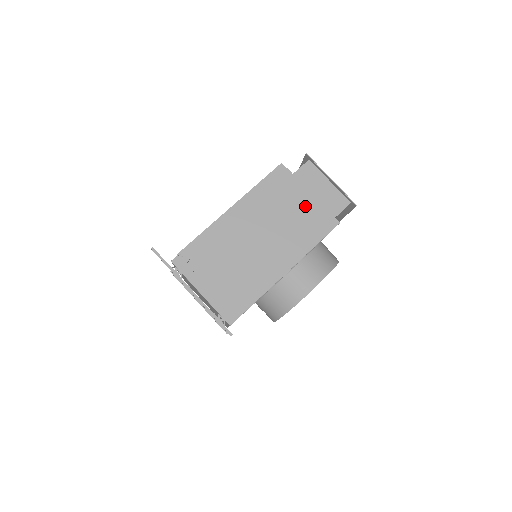
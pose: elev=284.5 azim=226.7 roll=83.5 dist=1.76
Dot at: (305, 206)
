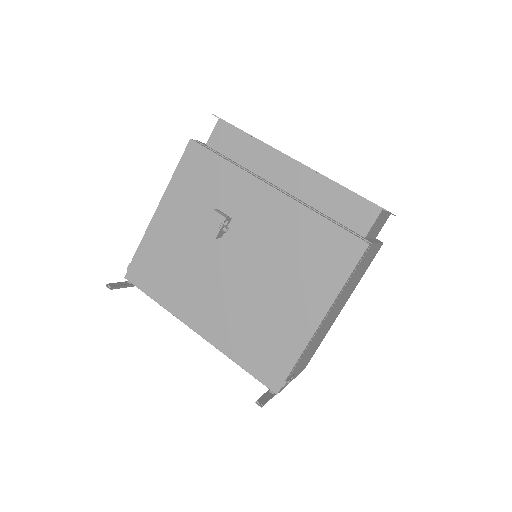
Dot at: (370, 257)
